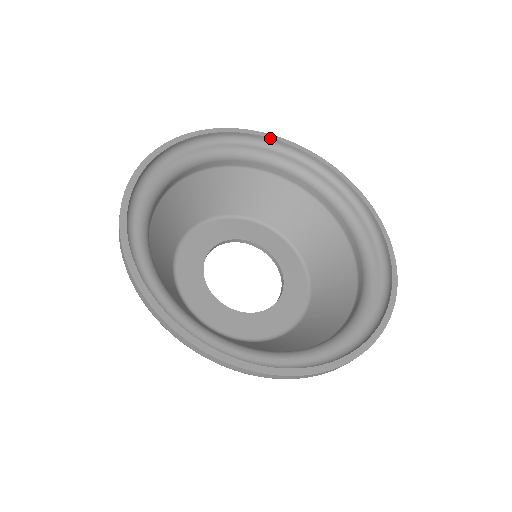
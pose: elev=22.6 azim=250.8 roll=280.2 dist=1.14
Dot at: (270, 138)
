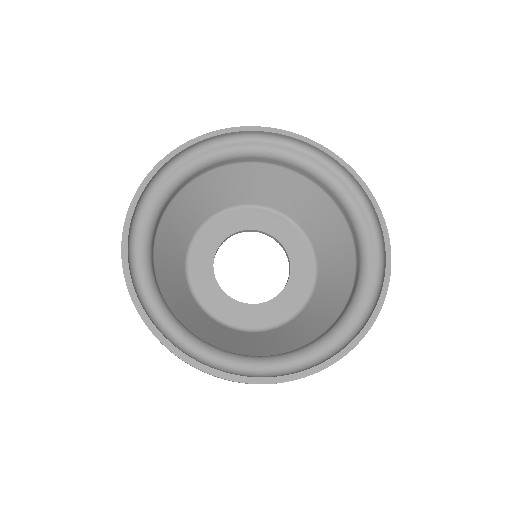
Dot at: (284, 135)
